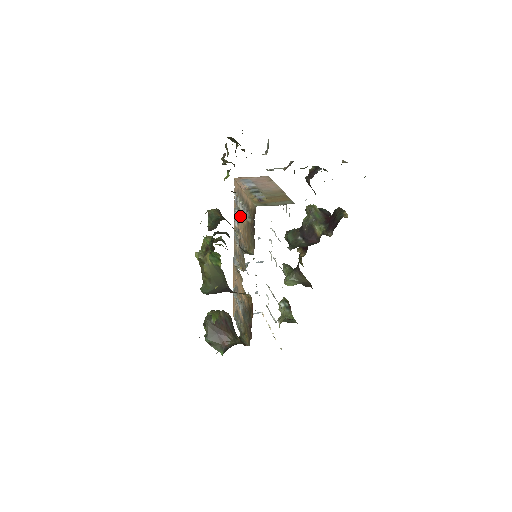
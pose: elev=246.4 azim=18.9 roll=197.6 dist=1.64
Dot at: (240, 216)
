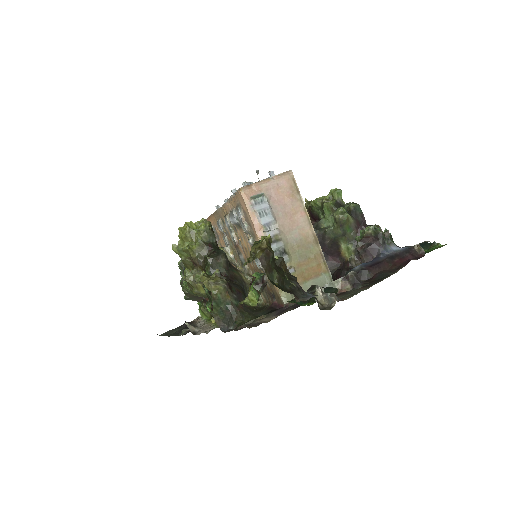
Dot at: (243, 234)
